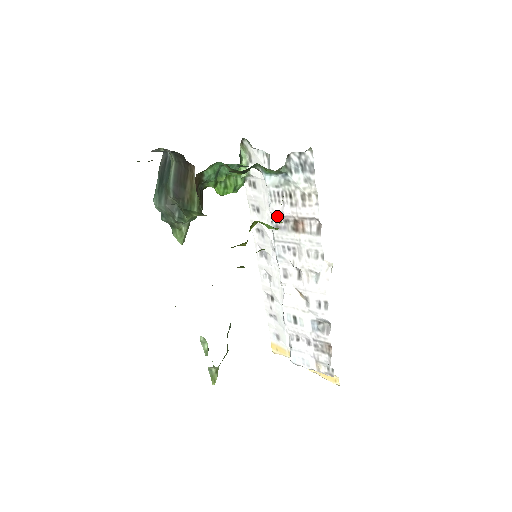
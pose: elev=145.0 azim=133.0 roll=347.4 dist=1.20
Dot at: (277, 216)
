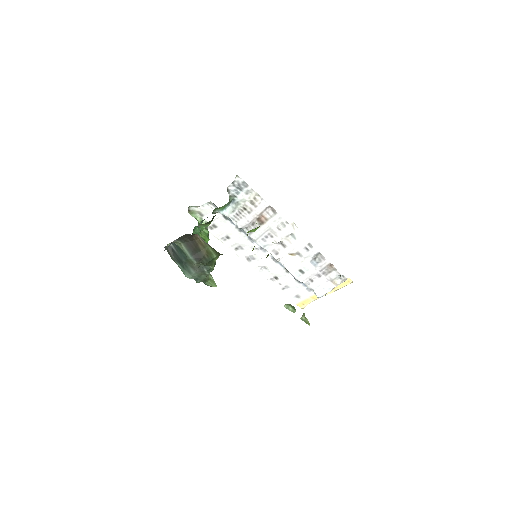
Dot at: (246, 226)
